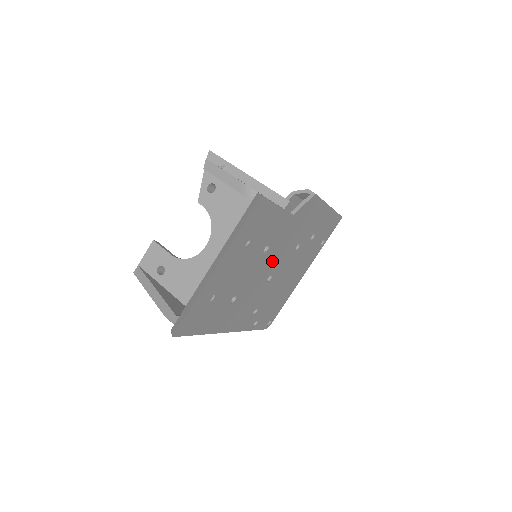
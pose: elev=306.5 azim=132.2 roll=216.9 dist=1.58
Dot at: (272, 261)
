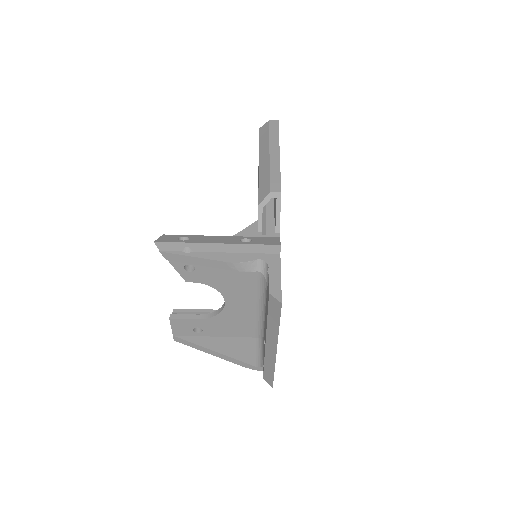
Dot at: occluded
